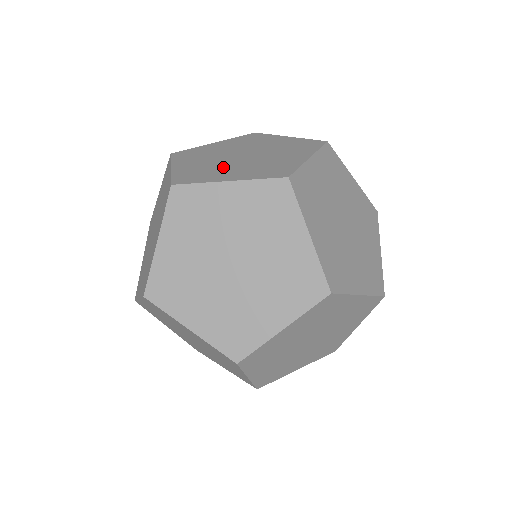
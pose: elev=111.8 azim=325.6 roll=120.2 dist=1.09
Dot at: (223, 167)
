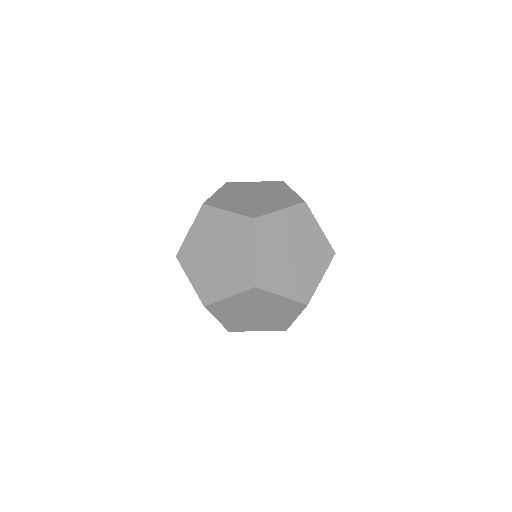
Dot at: (282, 271)
